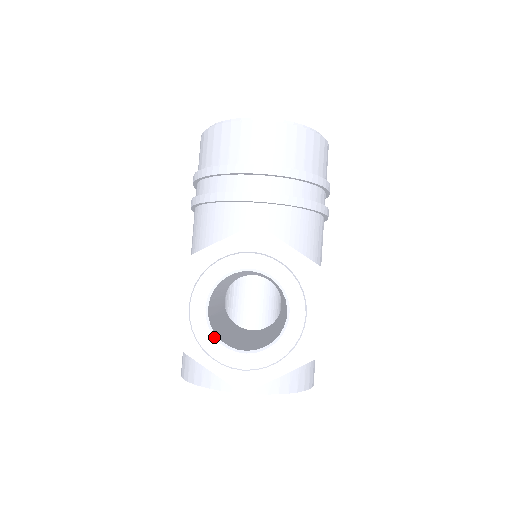
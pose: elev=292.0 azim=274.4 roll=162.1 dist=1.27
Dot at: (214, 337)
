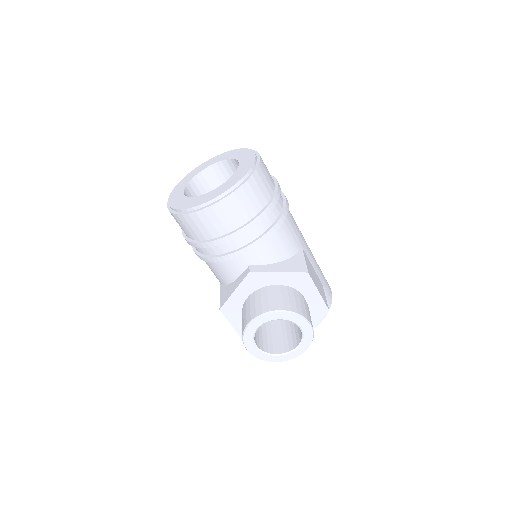
Dot at: (269, 355)
